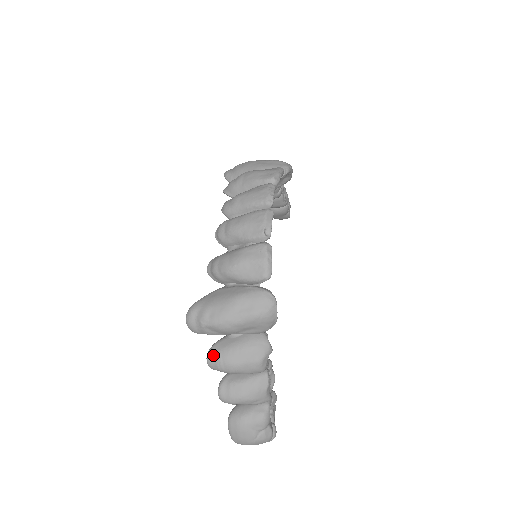
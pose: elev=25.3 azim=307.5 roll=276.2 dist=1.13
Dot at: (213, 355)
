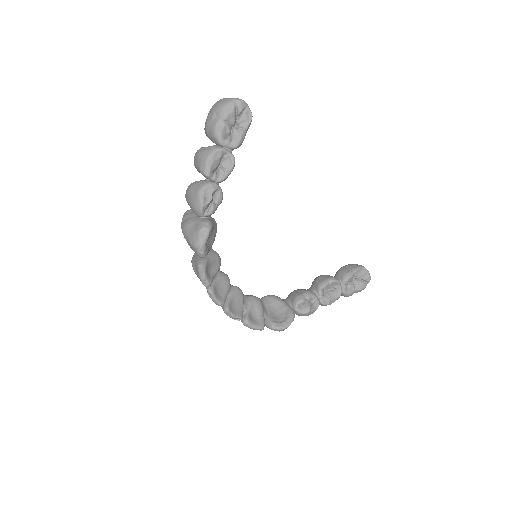
Dot at: occluded
